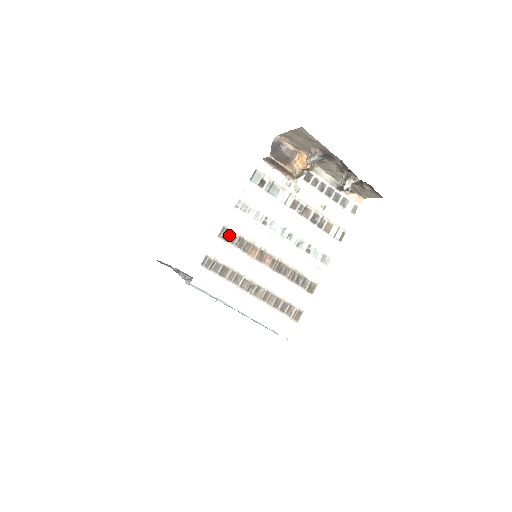
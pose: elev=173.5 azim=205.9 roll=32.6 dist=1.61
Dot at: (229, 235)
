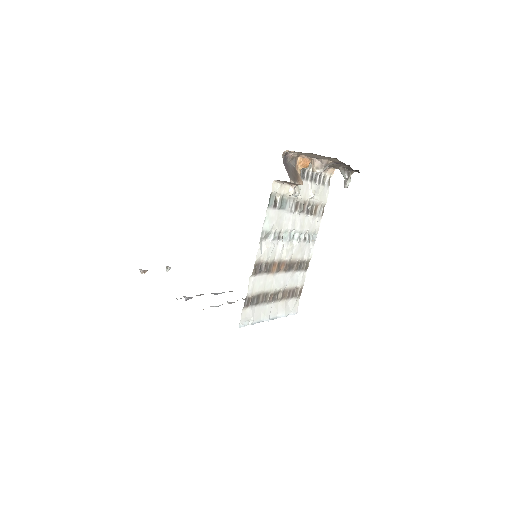
Dot at: (258, 268)
